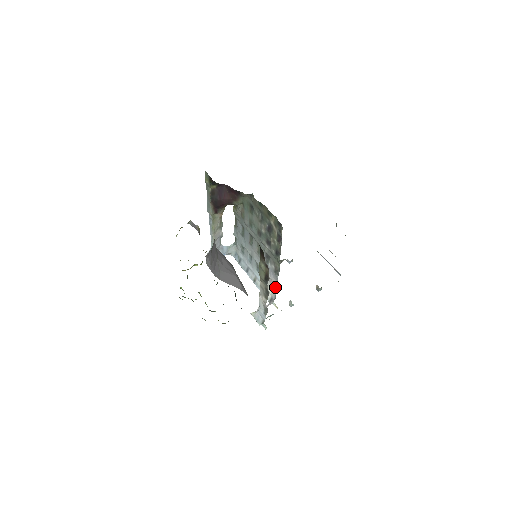
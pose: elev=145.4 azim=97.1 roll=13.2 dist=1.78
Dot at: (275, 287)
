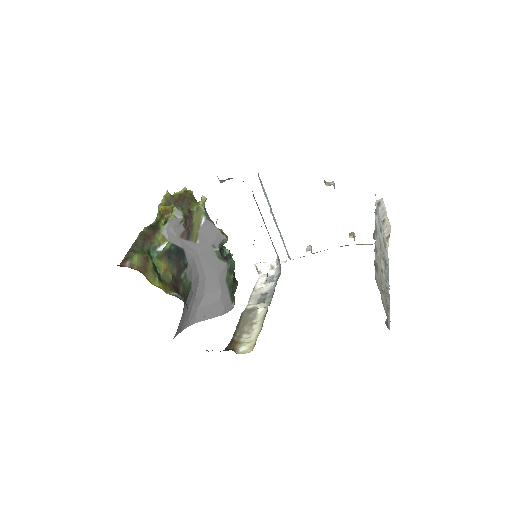
Dot at: occluded
